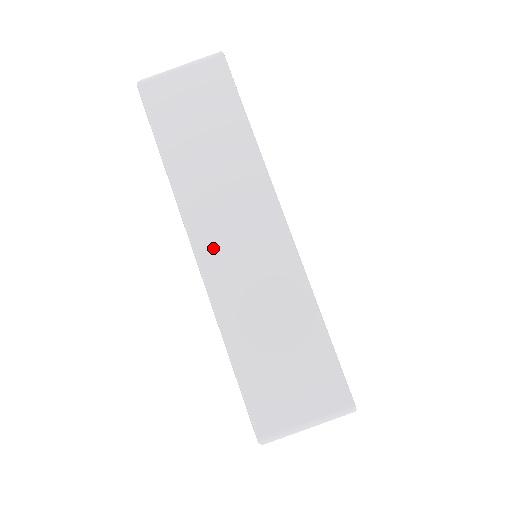
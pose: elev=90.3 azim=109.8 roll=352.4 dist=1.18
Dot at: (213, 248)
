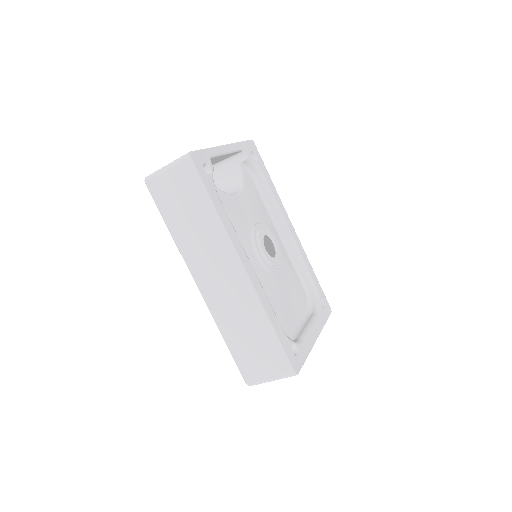
Dot at: (207, 285)
